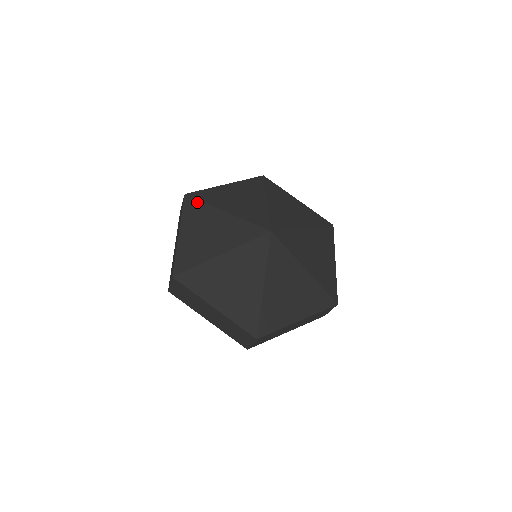
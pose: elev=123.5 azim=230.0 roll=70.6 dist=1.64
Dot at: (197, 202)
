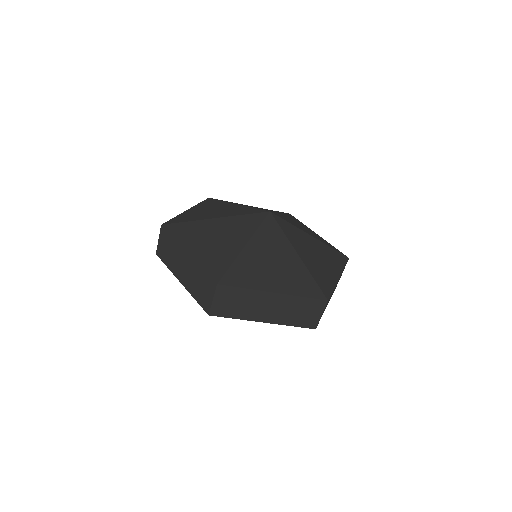
Dot at: (180, 224)
